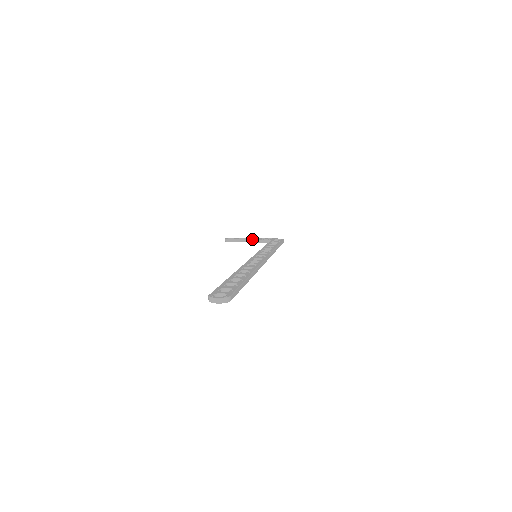
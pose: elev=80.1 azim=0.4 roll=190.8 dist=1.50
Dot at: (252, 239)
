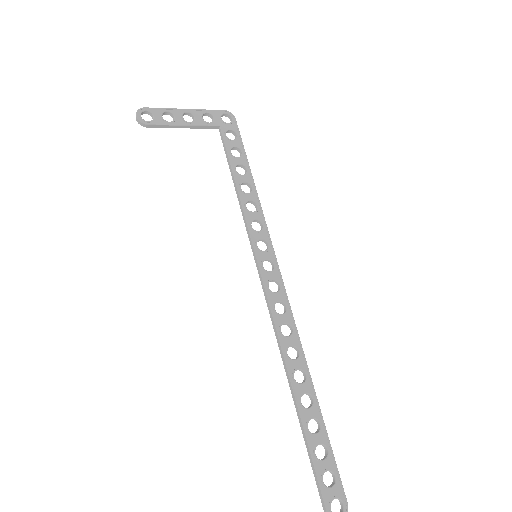
Dot at: (189, 124)
